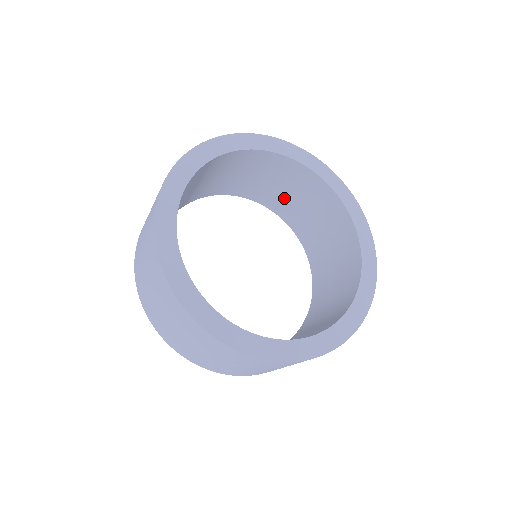
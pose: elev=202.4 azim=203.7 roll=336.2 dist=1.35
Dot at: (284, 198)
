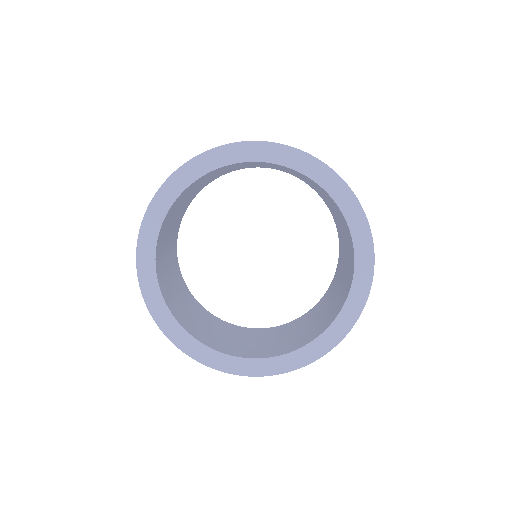
Dot at: (323, 196)
